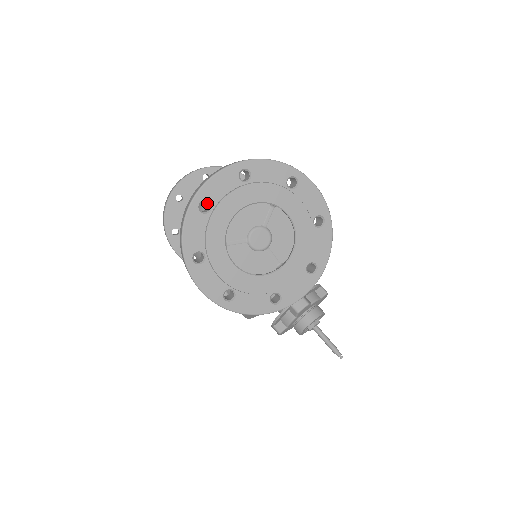
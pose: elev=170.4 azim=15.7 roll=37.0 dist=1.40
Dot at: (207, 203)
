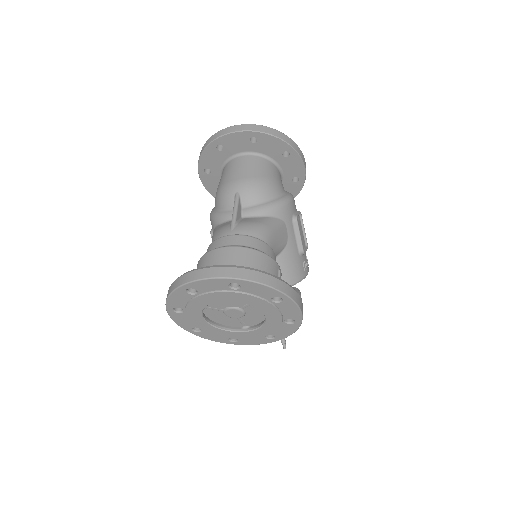
Dot at: occluded
